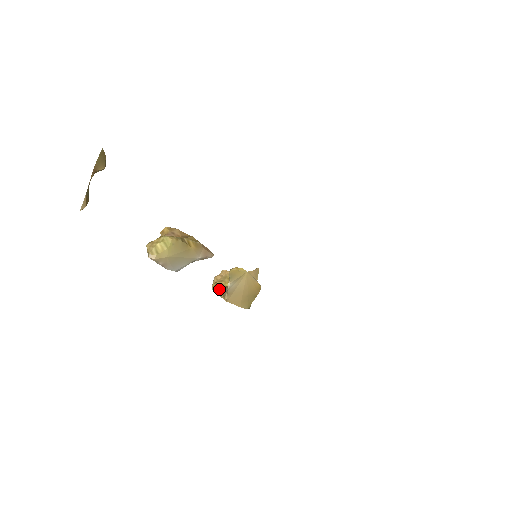
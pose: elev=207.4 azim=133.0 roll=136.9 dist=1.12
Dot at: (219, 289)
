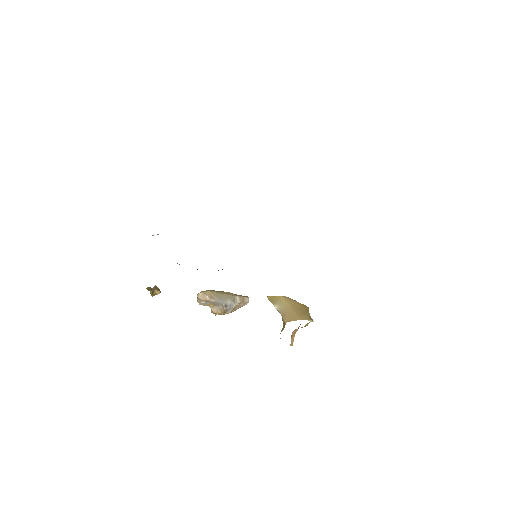
Dot at: (282, 329)
